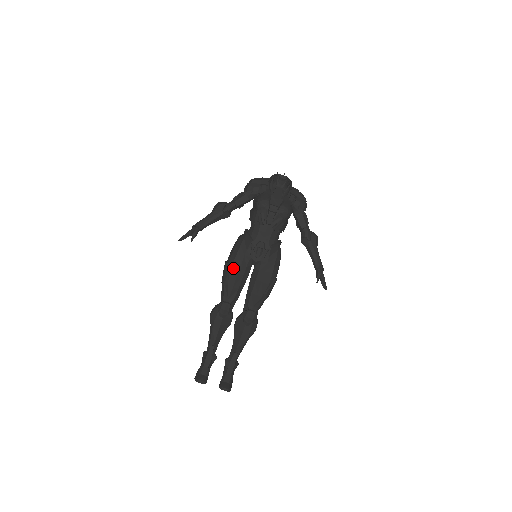
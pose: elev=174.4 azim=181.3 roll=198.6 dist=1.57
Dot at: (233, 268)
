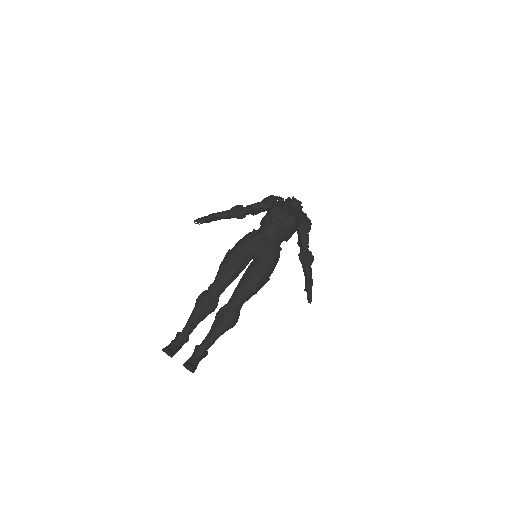
Dot at: (234, 253)
